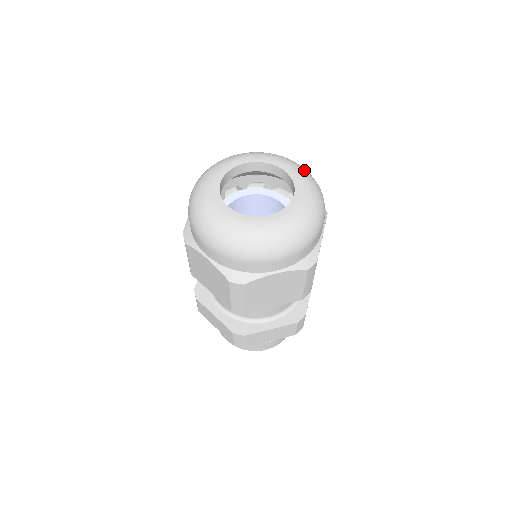
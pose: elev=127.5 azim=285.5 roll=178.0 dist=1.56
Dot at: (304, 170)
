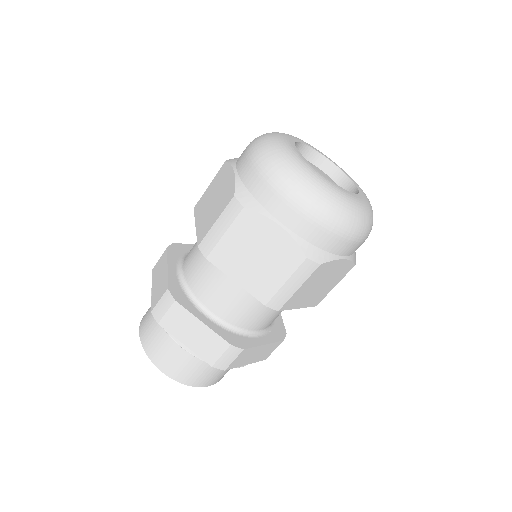
Dot at: occluded
